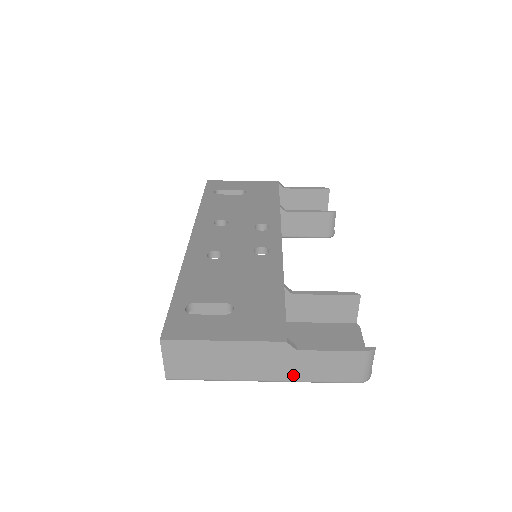
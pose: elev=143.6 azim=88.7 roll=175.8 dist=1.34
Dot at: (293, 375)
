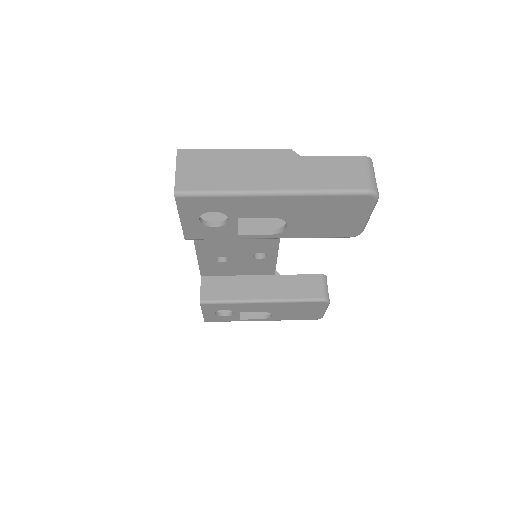
Dot at: (302, 183)
